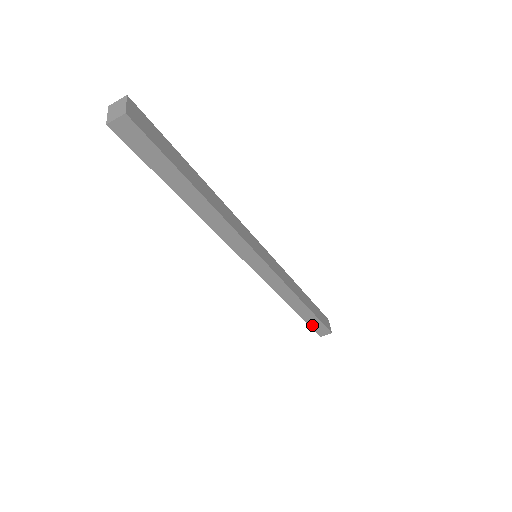
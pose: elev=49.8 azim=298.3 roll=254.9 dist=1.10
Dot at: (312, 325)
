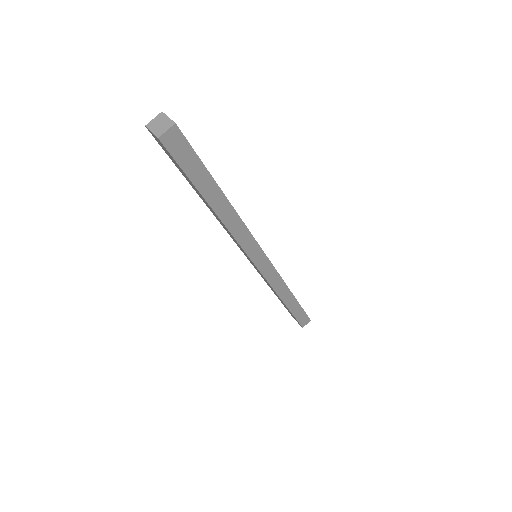
Dot at: (297, 317)
